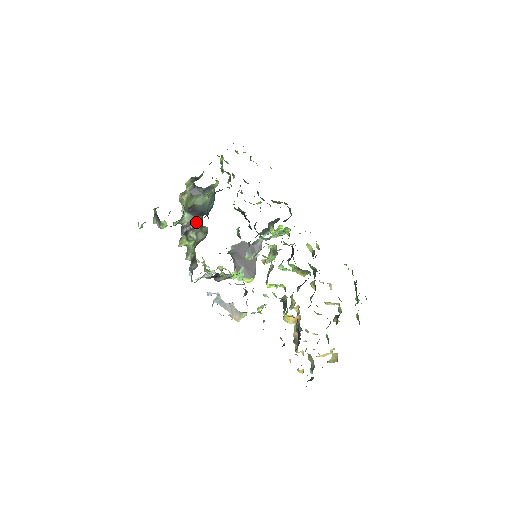
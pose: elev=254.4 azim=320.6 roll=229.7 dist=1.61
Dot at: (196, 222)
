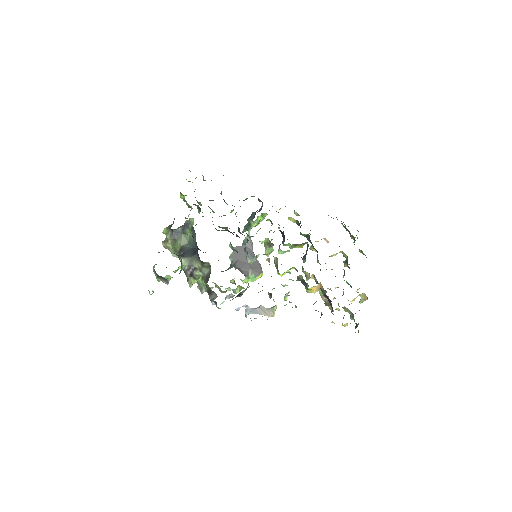
Dot at: (194, 262)
